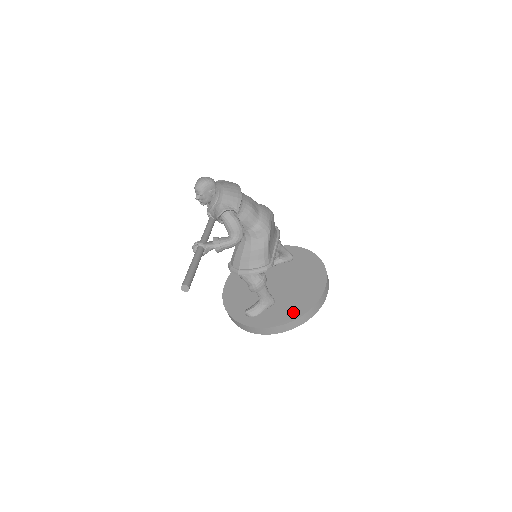
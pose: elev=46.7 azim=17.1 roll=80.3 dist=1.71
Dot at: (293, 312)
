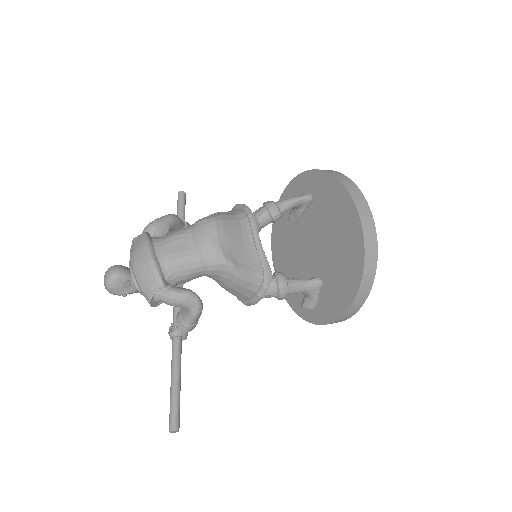
Dot at: (345, 292)
